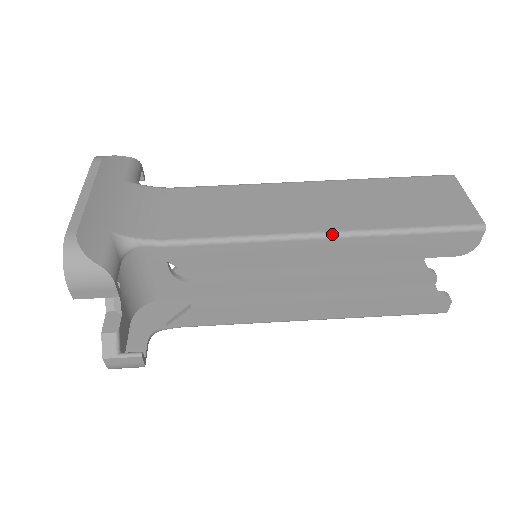
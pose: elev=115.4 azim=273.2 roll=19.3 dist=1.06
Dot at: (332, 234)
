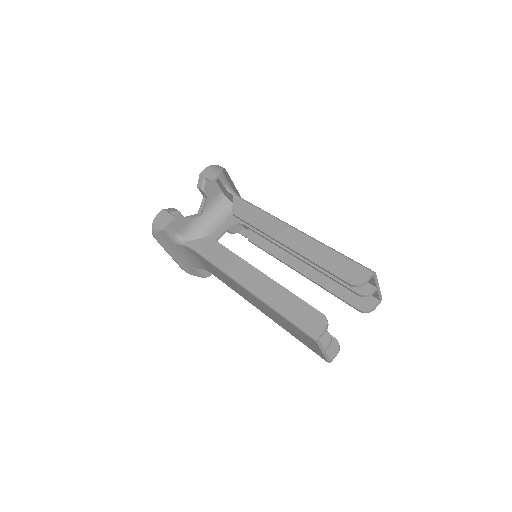
Dot at: (302, 232)
